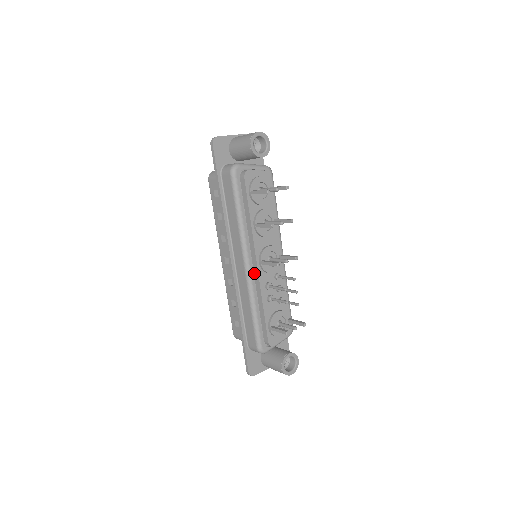
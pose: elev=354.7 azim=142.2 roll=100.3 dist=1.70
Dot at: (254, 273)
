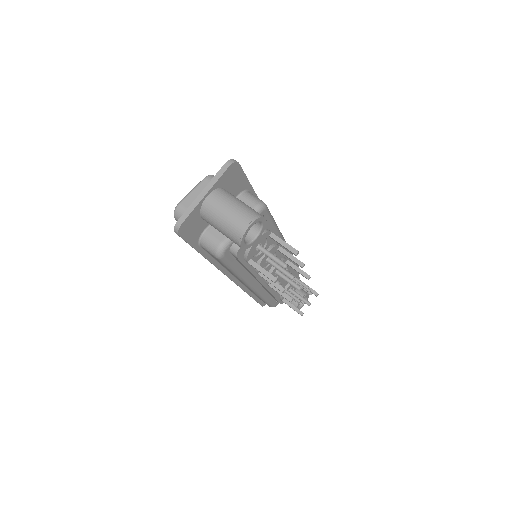
Dot at: (260, 285)
